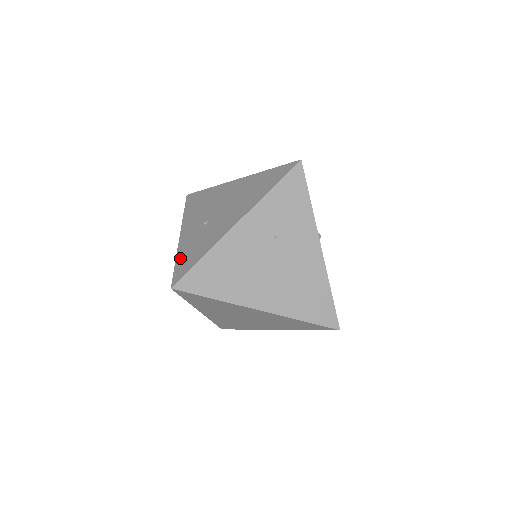
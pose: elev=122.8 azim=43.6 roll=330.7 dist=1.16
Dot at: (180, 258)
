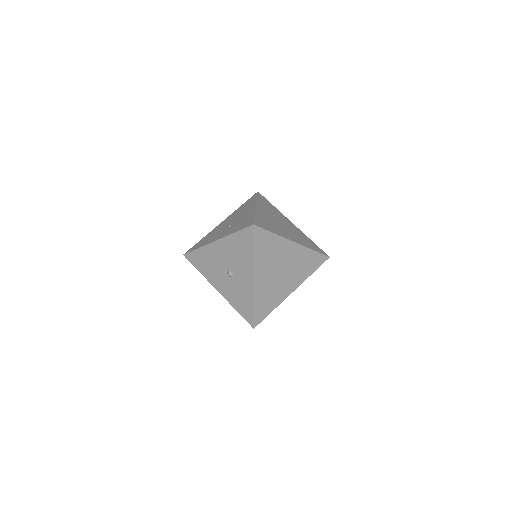
Dot at: (237, 230)
